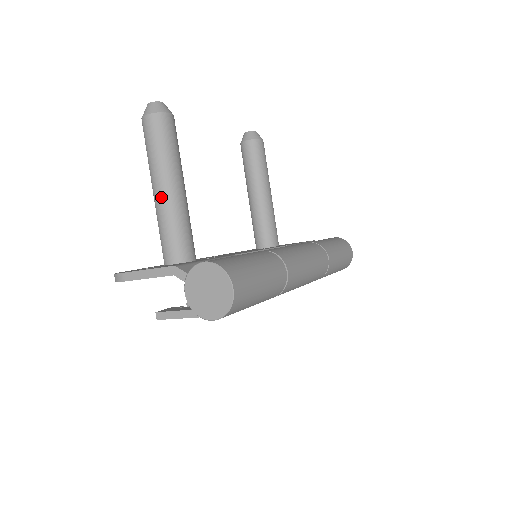
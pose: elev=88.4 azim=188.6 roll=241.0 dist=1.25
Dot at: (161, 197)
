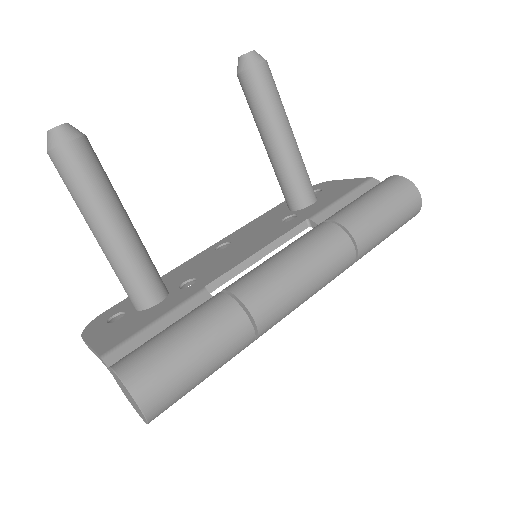
Dot at: (99, 244)
